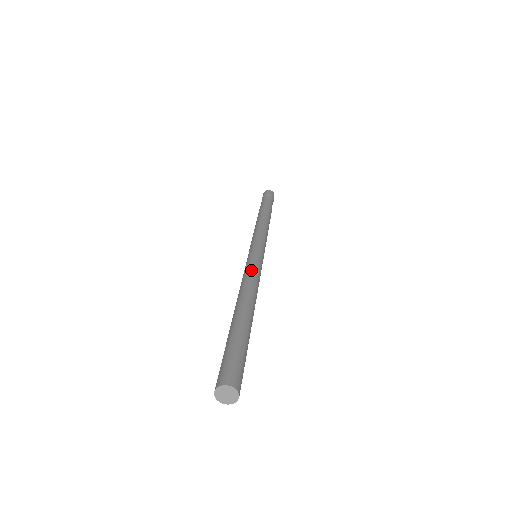
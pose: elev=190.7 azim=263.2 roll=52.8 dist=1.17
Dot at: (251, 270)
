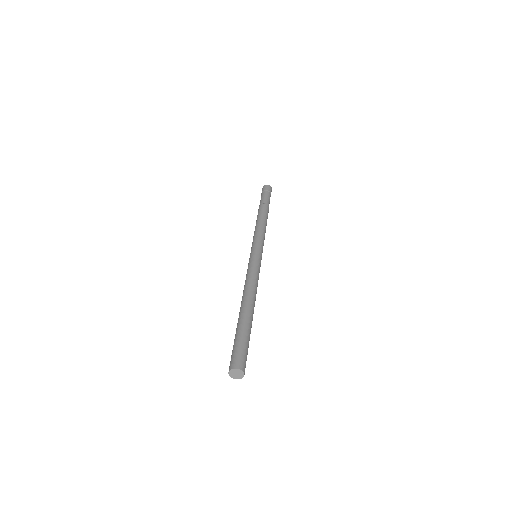
Dot at: (252, 272)
